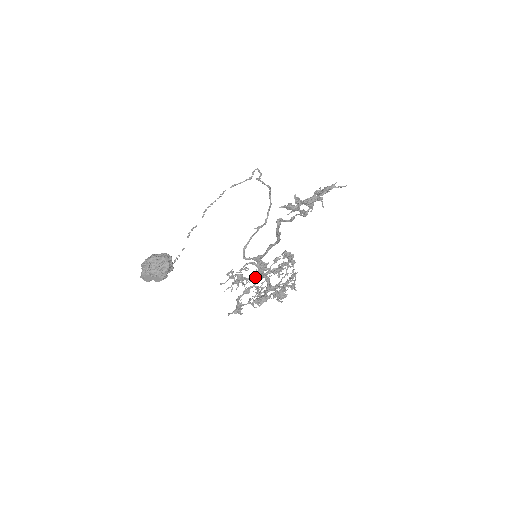
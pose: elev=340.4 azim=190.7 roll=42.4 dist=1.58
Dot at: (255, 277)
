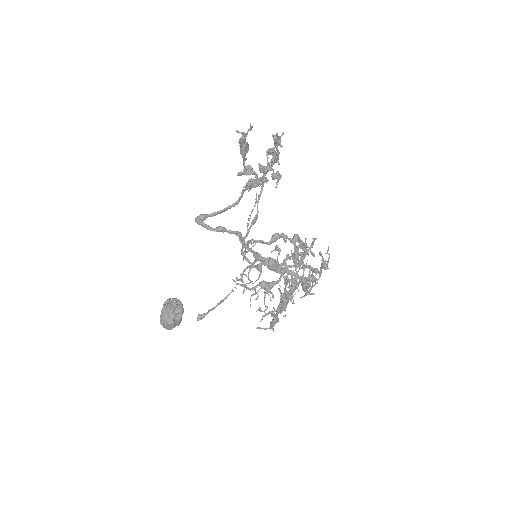
Dot at: (286, 275)
